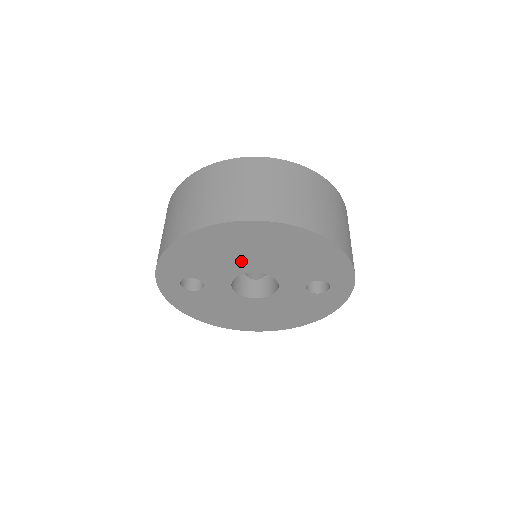
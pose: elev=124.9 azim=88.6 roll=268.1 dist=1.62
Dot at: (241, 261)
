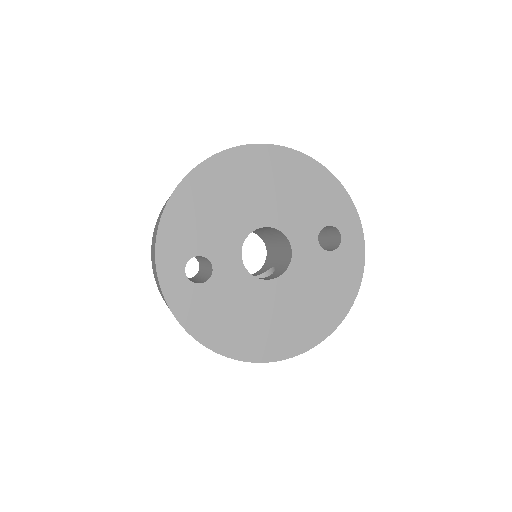
Dot at: (243, 211)
